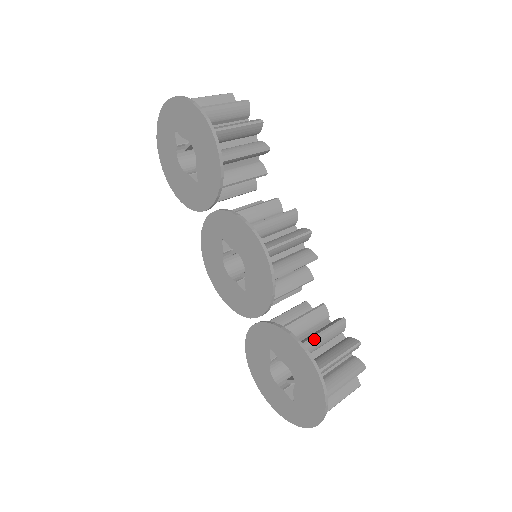
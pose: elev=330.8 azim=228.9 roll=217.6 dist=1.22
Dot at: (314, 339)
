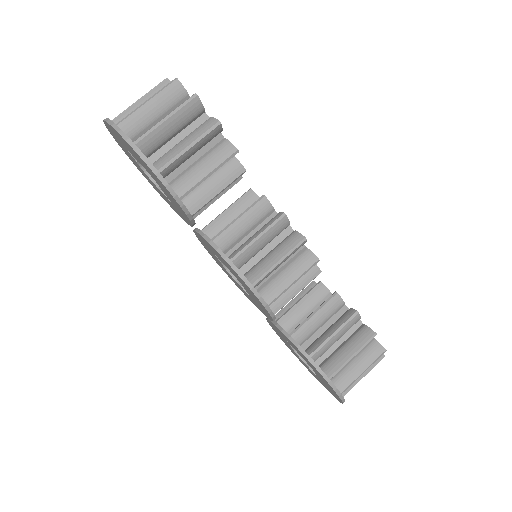
Dot at: (323, 346)
